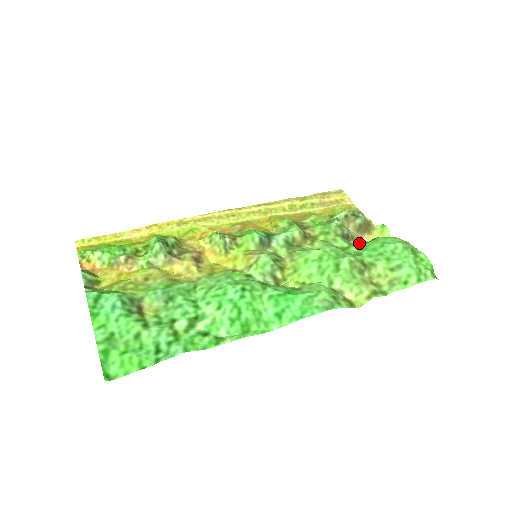
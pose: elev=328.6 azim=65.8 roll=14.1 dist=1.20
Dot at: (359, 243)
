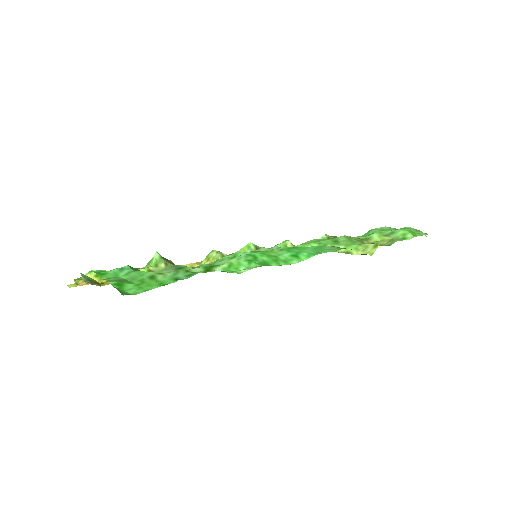
Dot at: occluded
